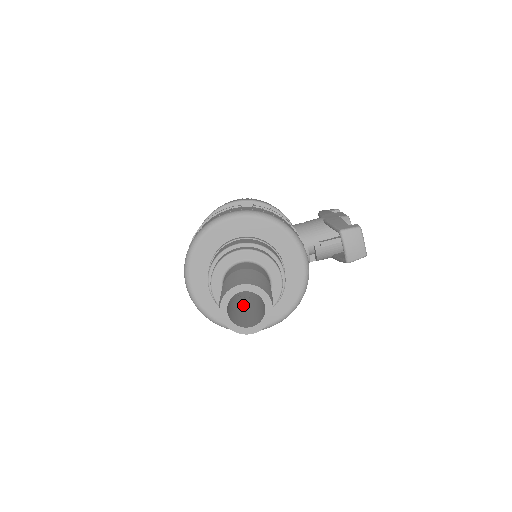
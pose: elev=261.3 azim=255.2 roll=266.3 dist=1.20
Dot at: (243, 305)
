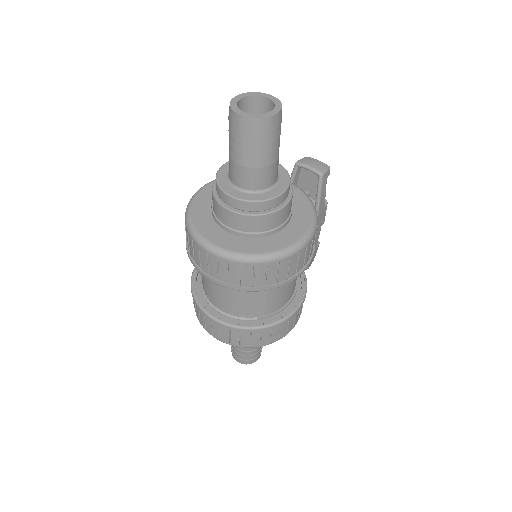
Dot at: (261, 171)
